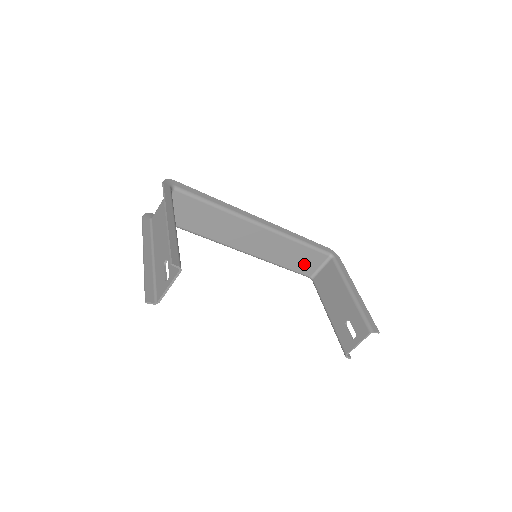
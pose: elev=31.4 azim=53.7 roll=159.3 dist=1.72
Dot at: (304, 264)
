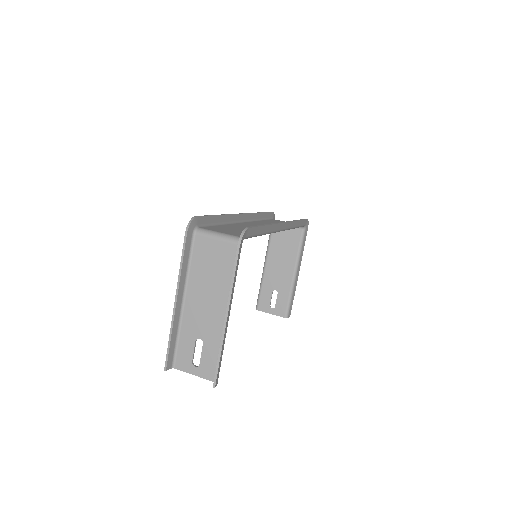
Dot at: occluded
